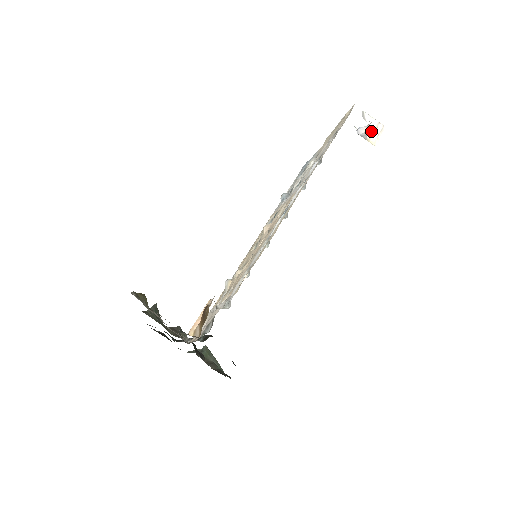
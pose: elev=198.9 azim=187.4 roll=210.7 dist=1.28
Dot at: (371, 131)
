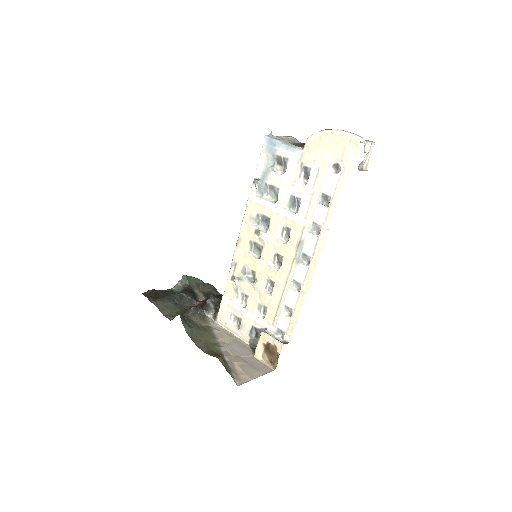
Dot at: (366, 158)
